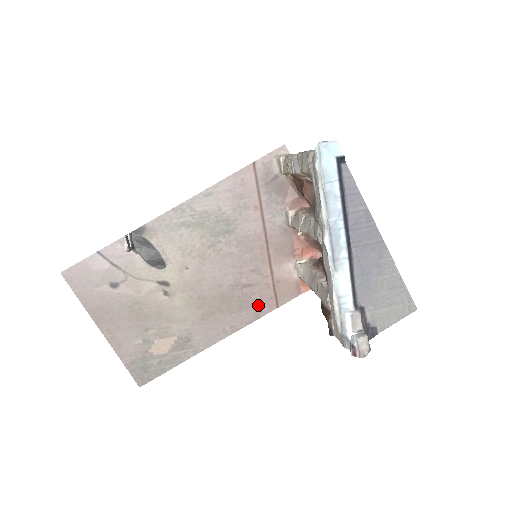
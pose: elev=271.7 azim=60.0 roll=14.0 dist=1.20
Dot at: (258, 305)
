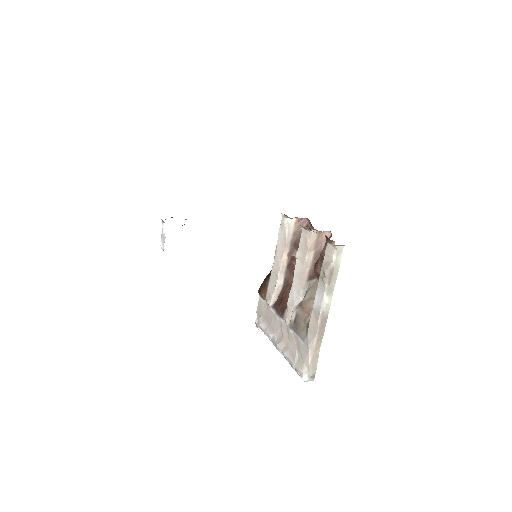
Dot at: occluded
